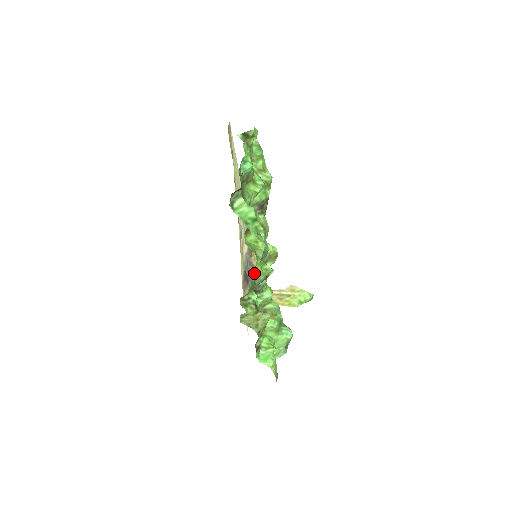
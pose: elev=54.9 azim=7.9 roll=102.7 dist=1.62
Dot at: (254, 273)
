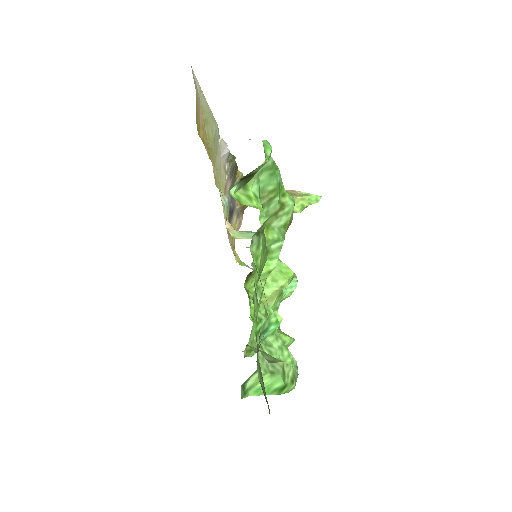
Dot at: occluded
